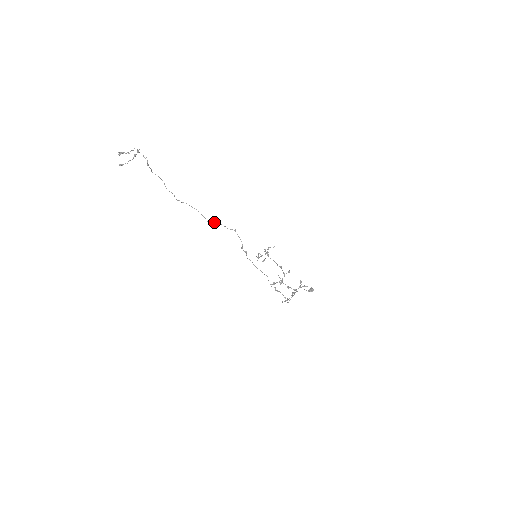
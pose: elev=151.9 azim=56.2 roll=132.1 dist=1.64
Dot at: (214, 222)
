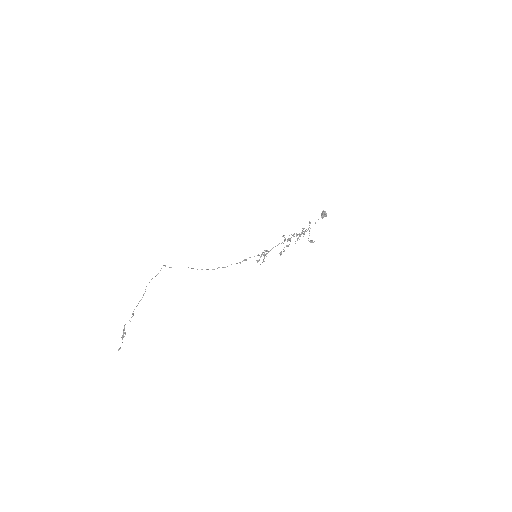
Dot at: occluded
